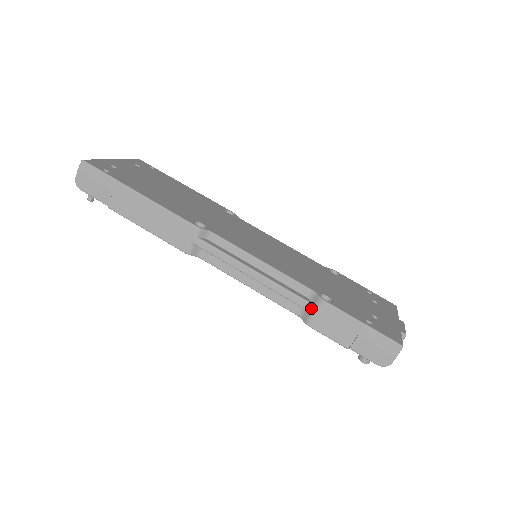
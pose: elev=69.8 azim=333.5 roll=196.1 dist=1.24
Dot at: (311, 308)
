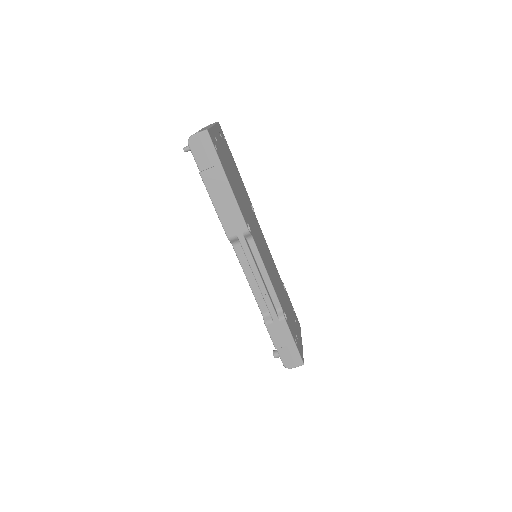
Dot at: (275, 318)
